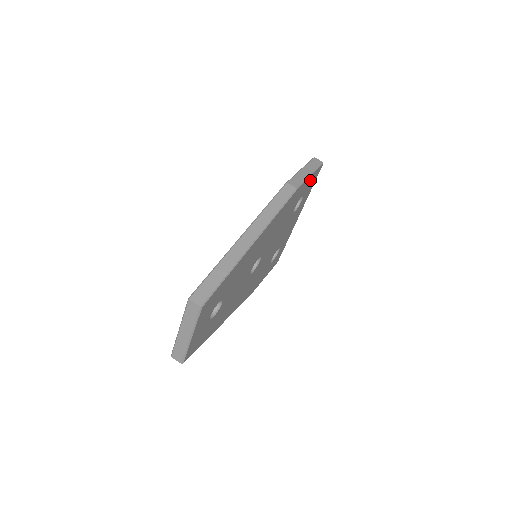
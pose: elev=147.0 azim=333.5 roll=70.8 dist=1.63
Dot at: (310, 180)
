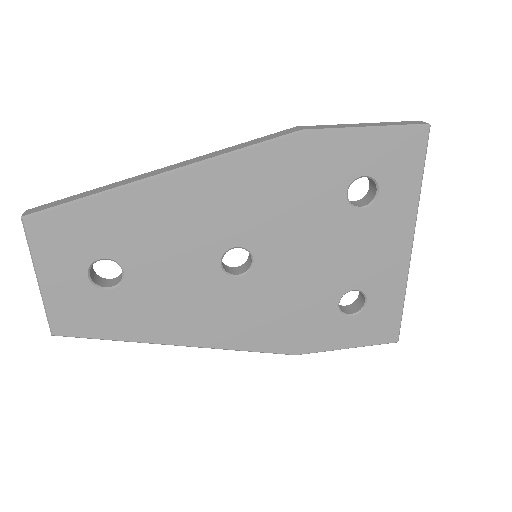
Dot at: (379, 145)
